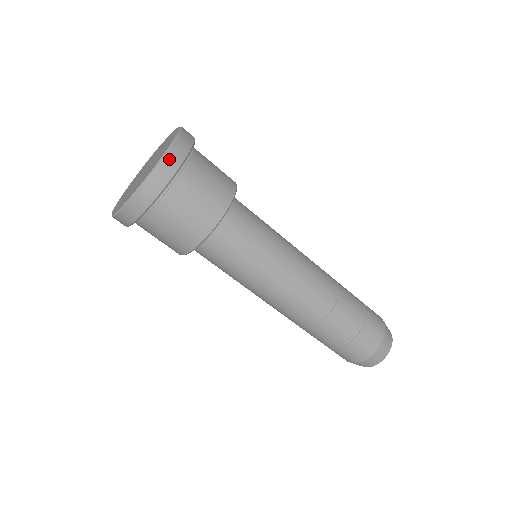
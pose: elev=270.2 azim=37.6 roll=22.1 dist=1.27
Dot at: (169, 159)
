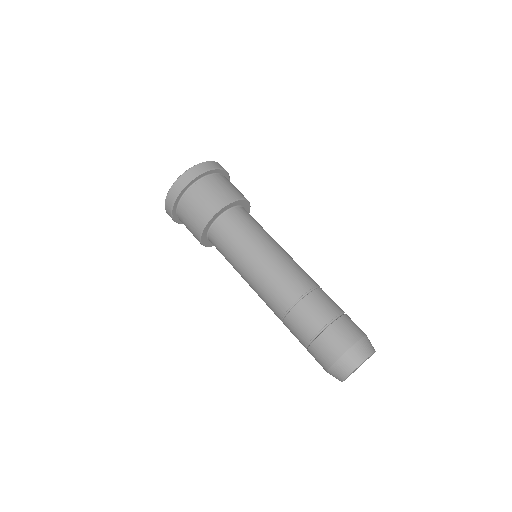
Dot at: (191, 171)
